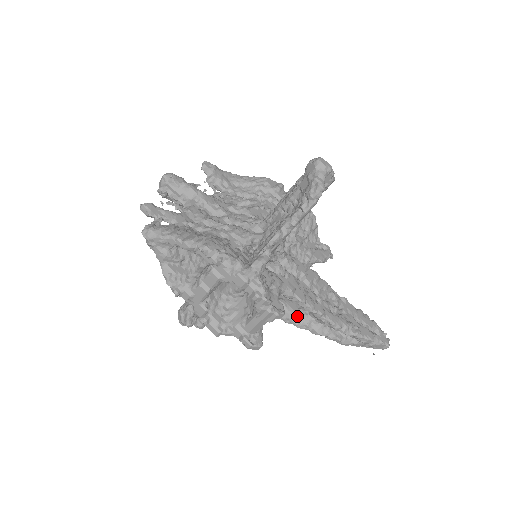
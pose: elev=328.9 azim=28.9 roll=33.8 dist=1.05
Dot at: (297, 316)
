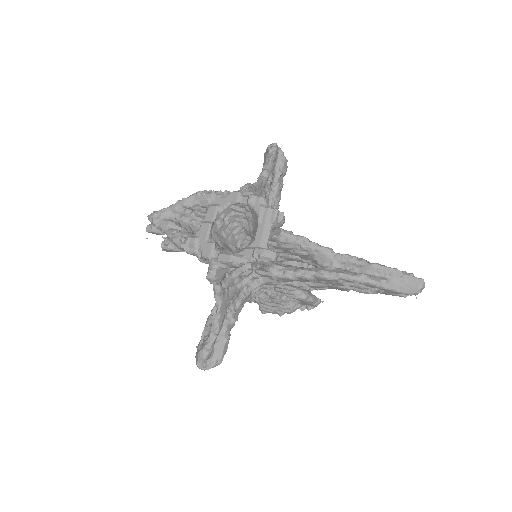
Dot at: (311, 268)
